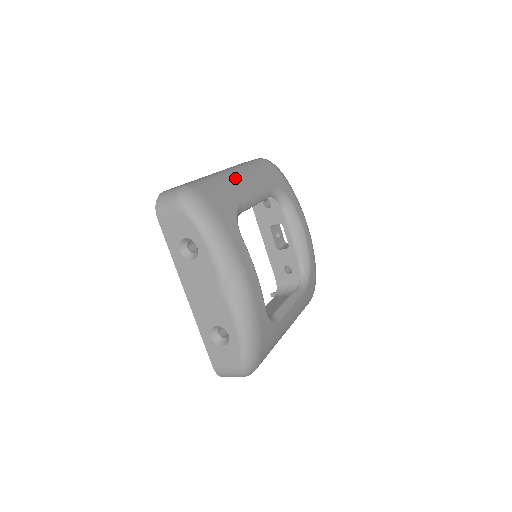
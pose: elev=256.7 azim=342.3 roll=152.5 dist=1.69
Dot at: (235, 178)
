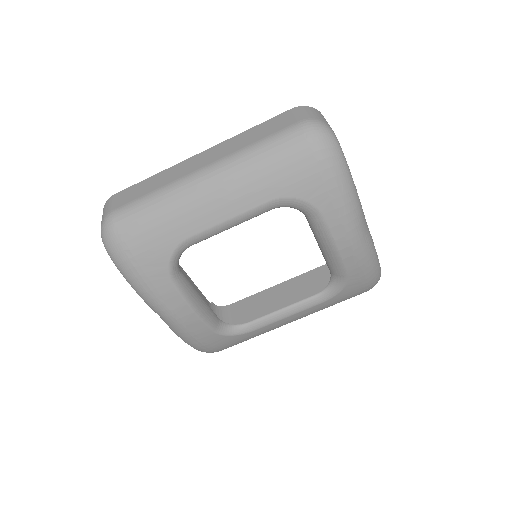
Dot at: (197, 196)
